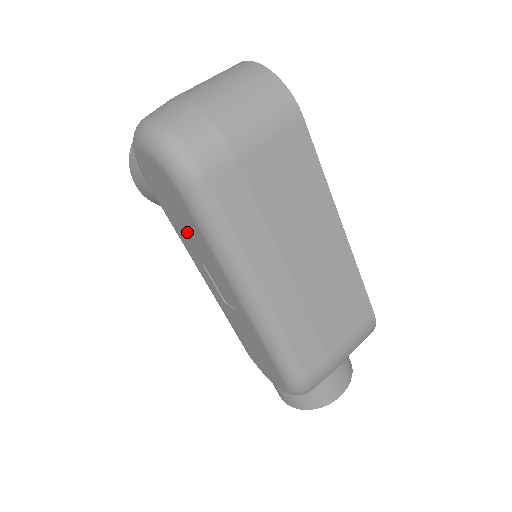
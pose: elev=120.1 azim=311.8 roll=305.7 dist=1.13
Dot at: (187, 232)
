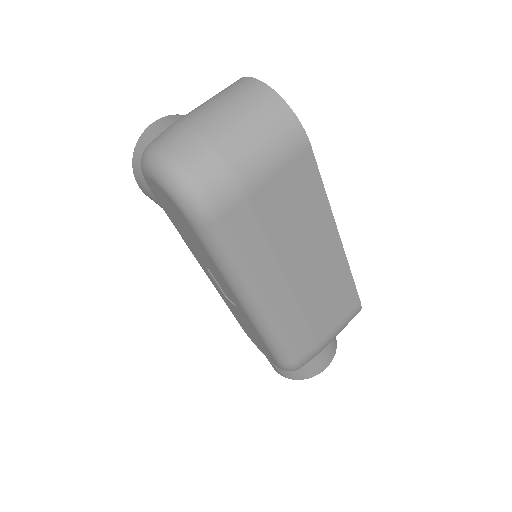
Dot at: (194, 245)
